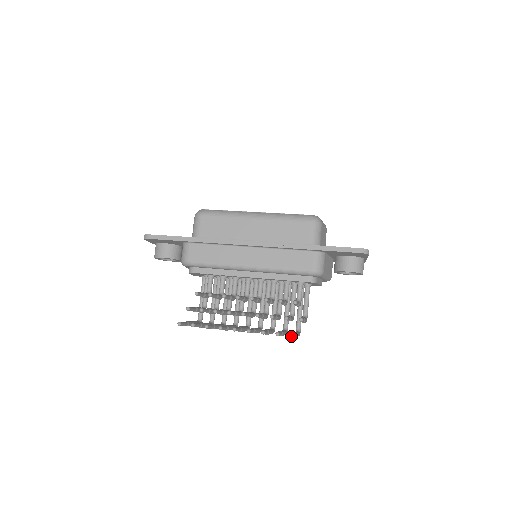
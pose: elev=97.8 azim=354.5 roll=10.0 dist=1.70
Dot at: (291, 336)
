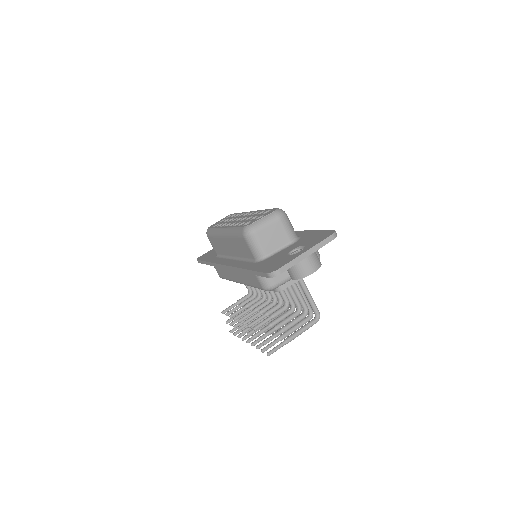
Dot at: (267, 355)
